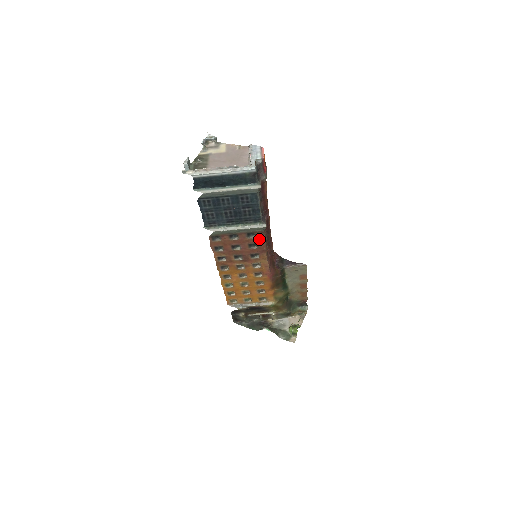
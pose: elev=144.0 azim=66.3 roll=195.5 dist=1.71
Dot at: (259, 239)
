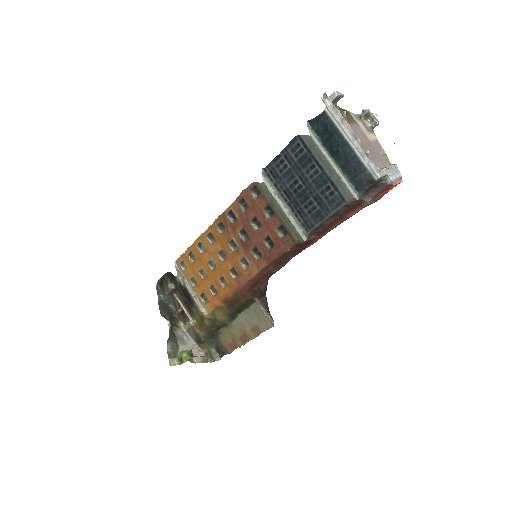
Dot at: (282, 244)
